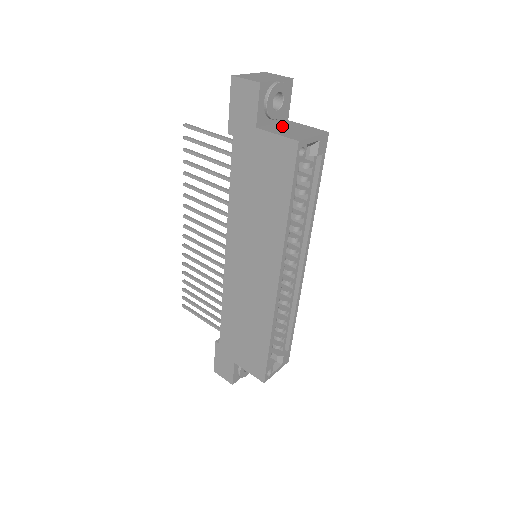
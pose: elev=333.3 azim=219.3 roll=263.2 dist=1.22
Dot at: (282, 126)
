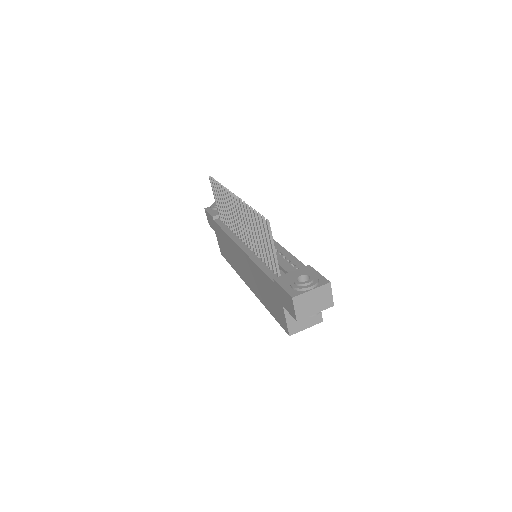
Dot at: occluded
